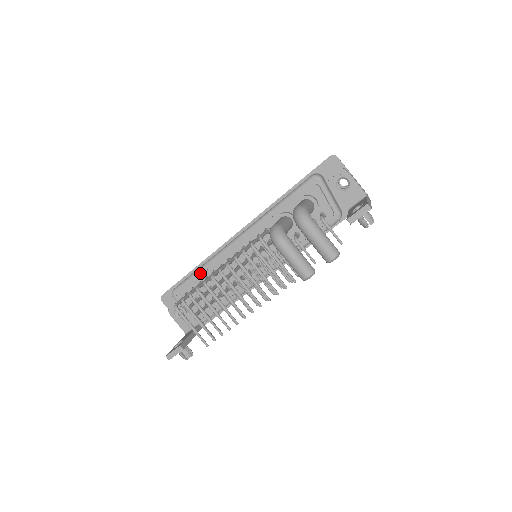
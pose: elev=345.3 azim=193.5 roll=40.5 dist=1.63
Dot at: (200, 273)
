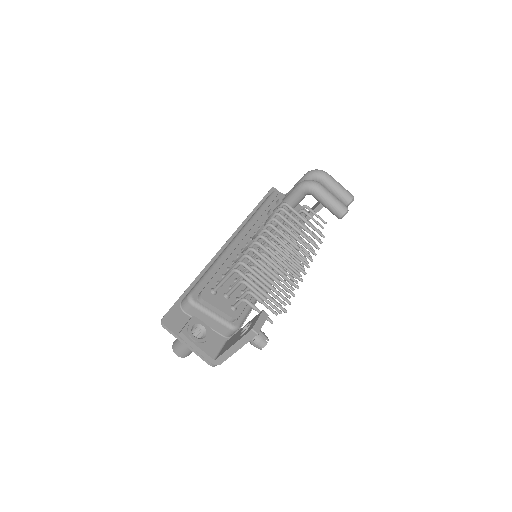
Dot at: (216, 268)
